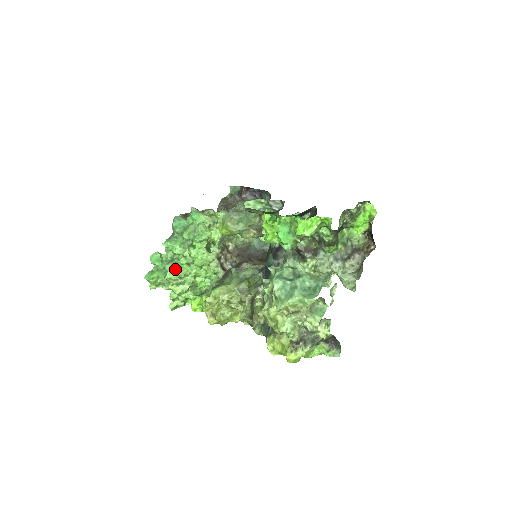
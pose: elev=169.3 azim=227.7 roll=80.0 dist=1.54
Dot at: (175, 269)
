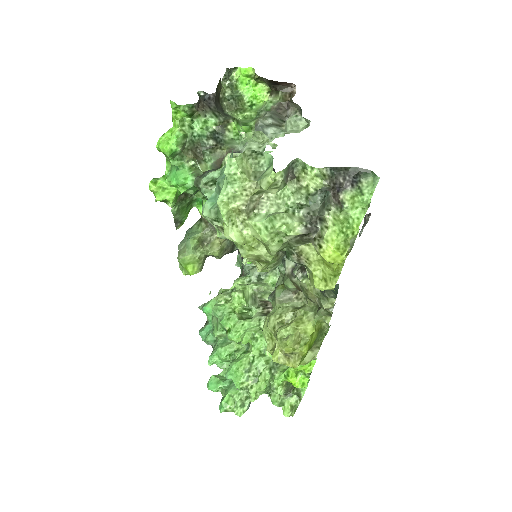
Dot at: (233, 369)
